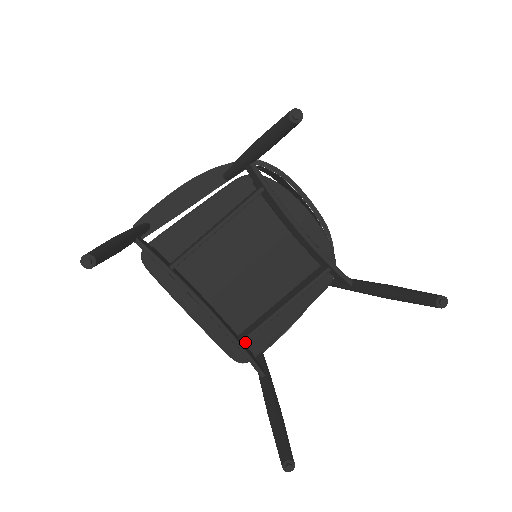
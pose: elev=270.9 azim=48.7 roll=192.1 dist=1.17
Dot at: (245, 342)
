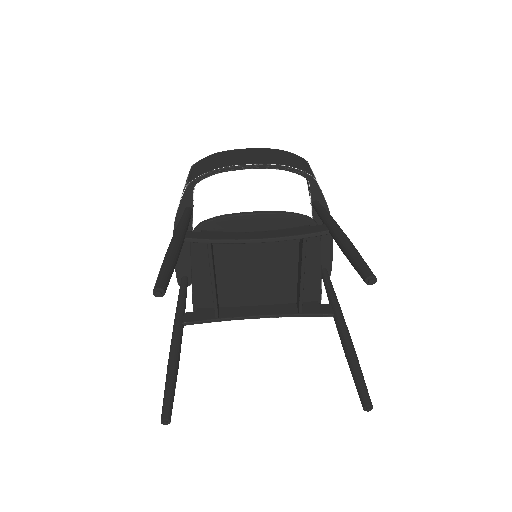
Dot at: (305, 301)
